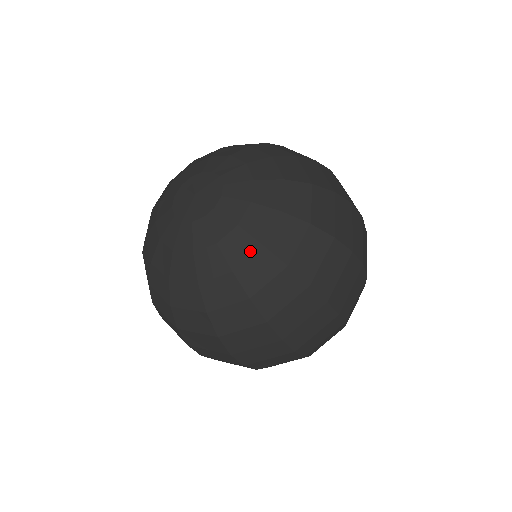
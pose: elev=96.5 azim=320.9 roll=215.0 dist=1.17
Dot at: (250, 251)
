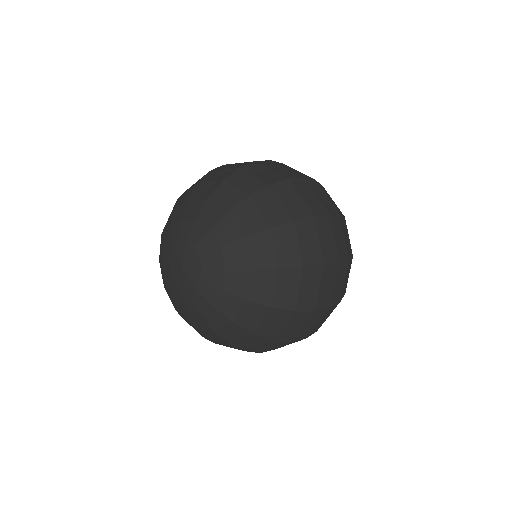
Dot at: (224, 324)
